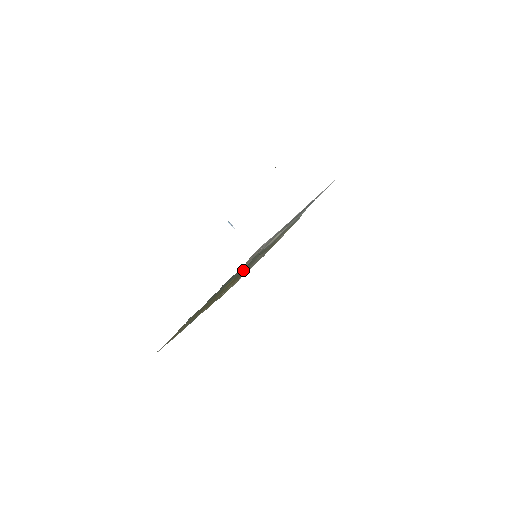
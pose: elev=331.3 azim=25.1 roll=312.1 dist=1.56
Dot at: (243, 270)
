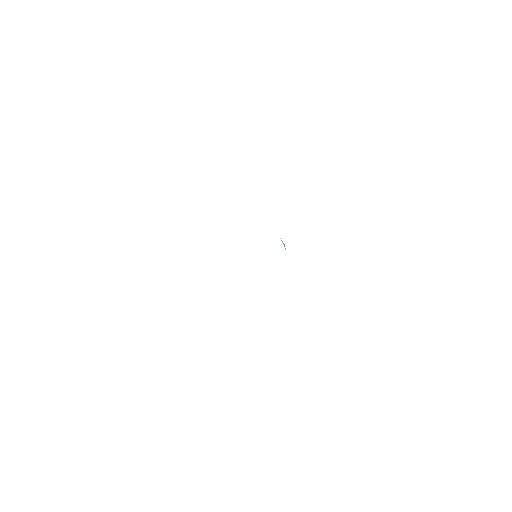
Dot at: occluded
